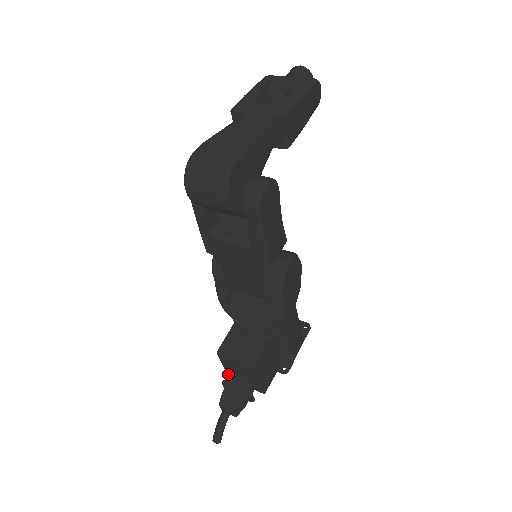
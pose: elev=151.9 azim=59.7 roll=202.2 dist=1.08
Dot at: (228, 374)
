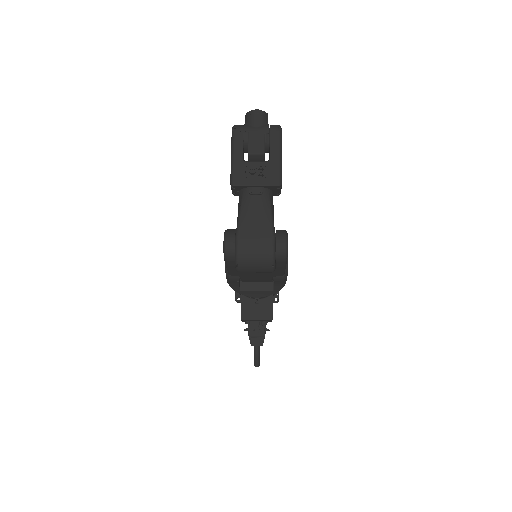
Dot at: occluded
